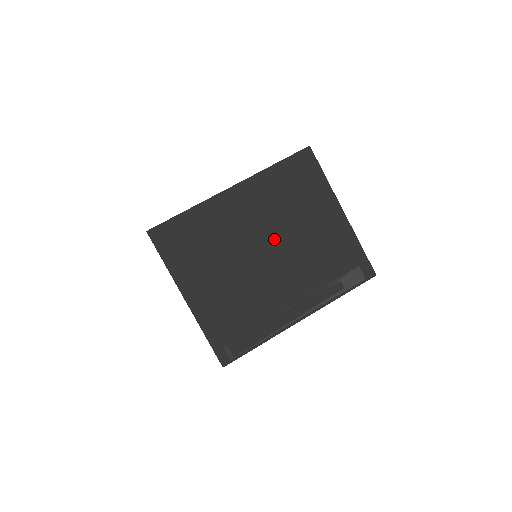
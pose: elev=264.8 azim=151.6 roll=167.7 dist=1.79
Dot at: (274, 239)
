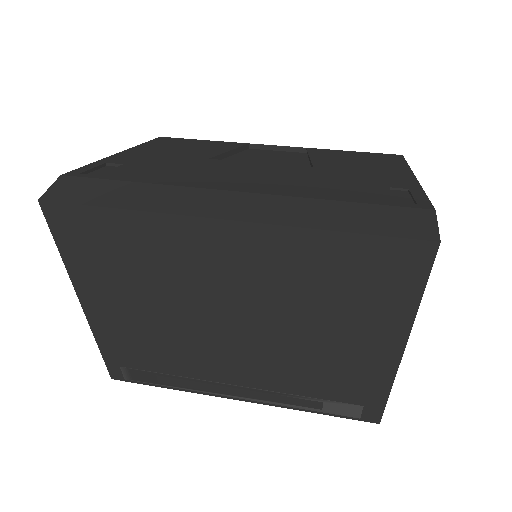
Dot at: (257, 320)
